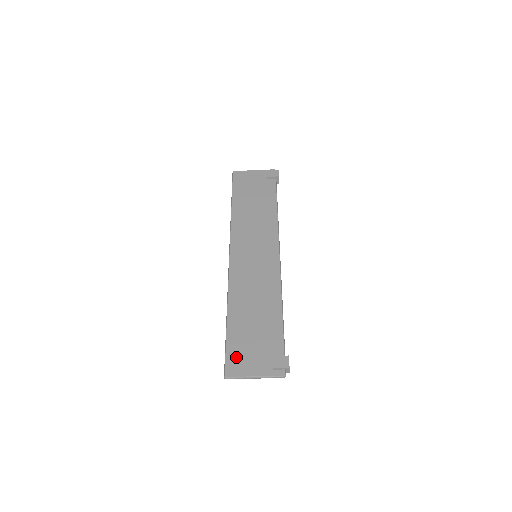
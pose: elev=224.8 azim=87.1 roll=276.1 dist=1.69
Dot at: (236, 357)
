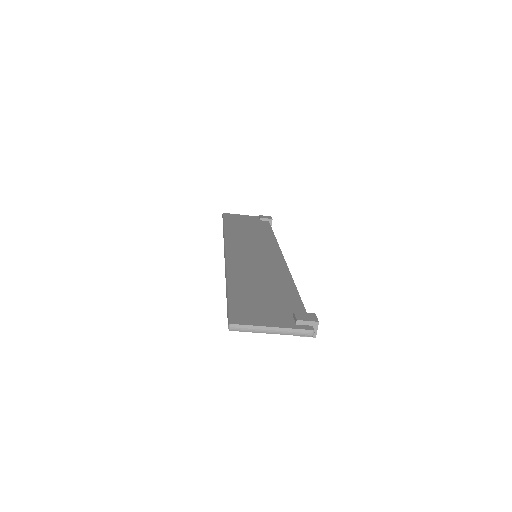
Dot at: (244, 311)
